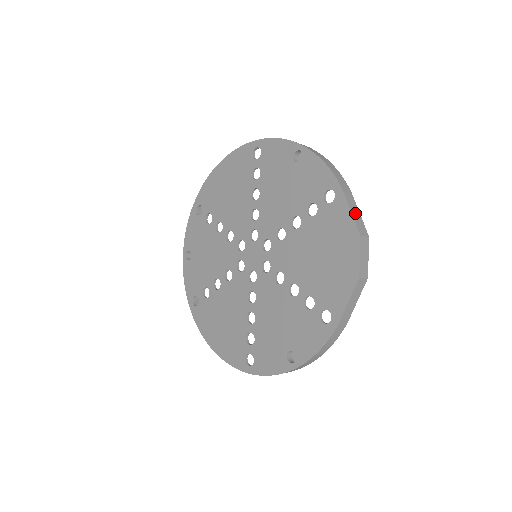
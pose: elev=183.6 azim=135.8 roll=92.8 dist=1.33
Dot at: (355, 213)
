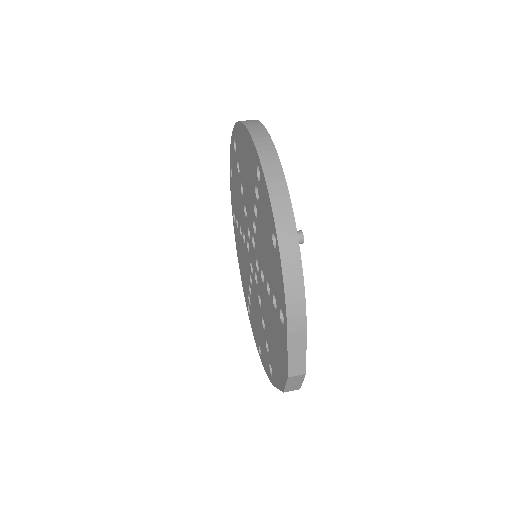
Dot at: (295, 354)
